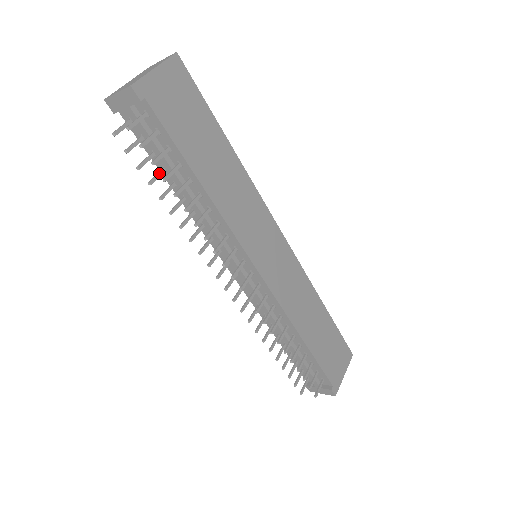
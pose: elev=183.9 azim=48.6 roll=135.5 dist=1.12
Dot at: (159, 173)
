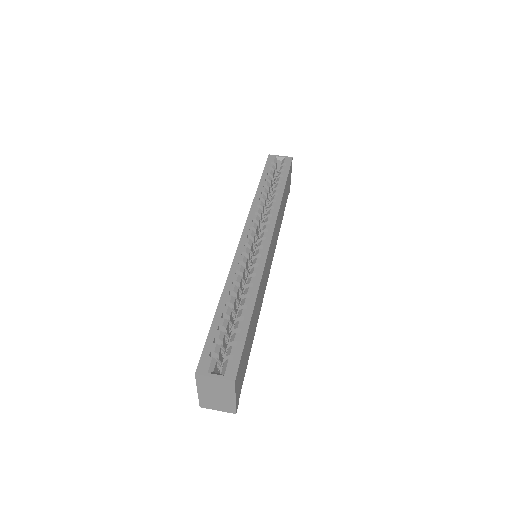
Dot at: occluded
